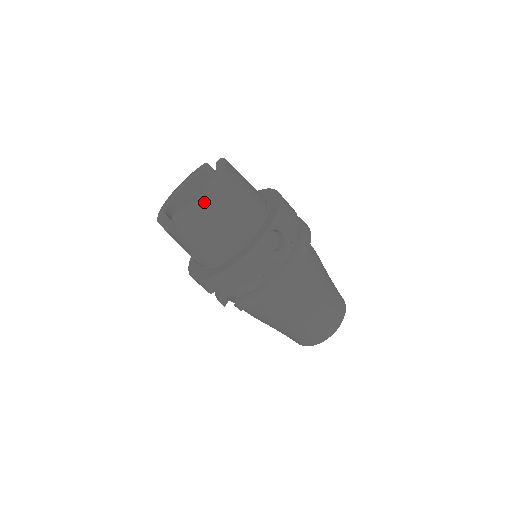
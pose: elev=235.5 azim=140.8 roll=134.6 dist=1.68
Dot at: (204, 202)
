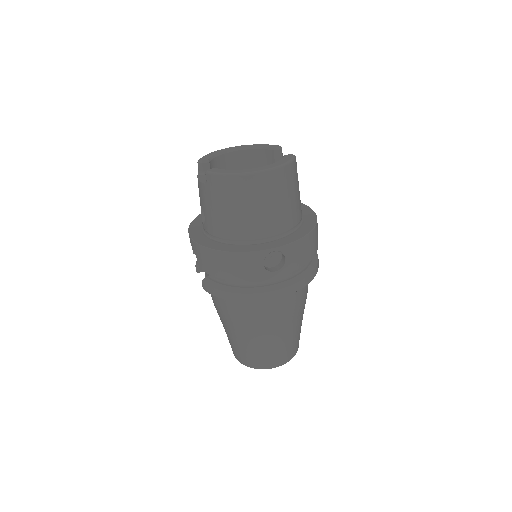
Dot at: (242, 181)
